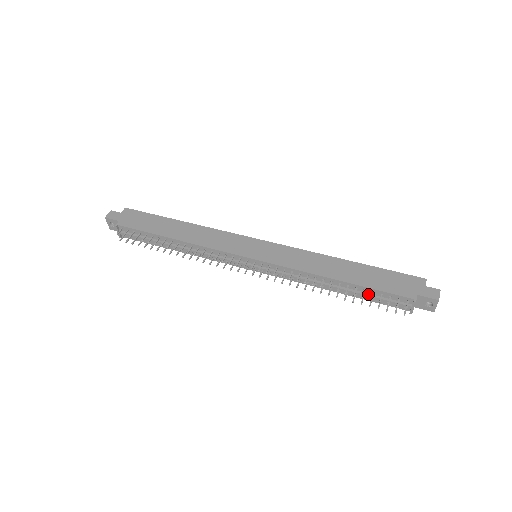
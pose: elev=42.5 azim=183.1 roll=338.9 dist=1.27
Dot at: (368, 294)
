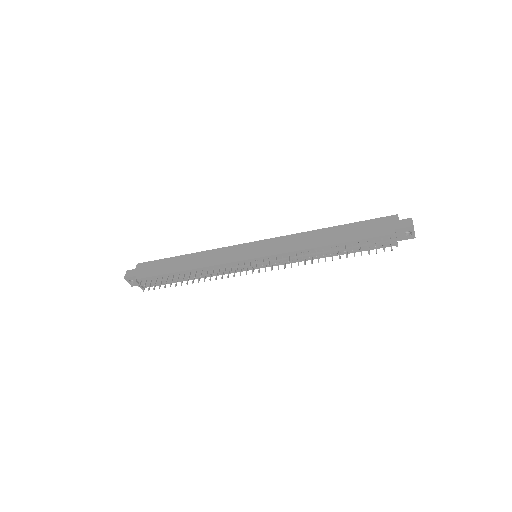
Dot at: (356, 246)
